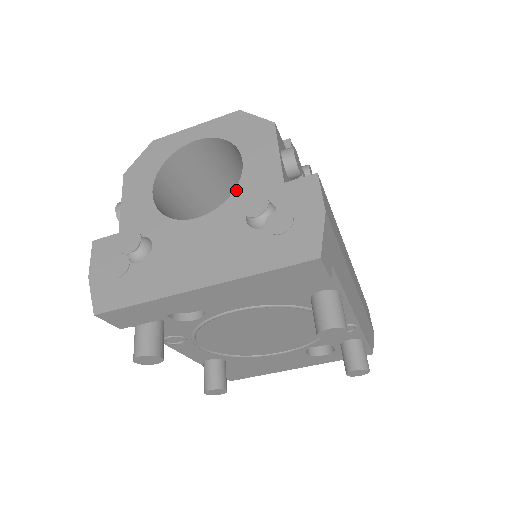
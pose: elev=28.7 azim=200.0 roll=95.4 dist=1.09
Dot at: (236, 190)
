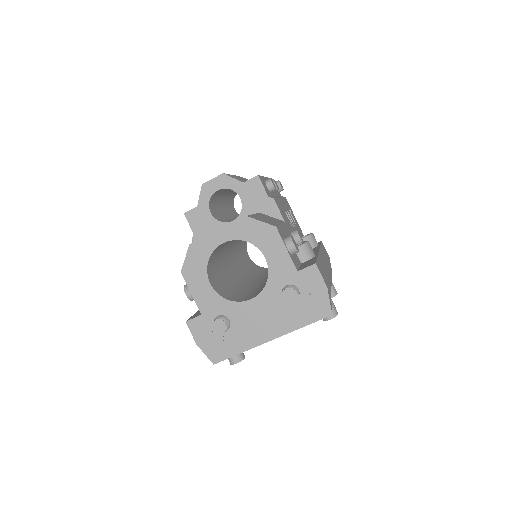
Dot at: (269, 279)
